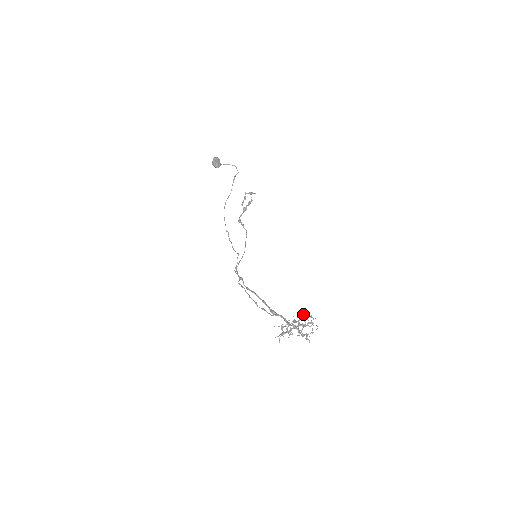
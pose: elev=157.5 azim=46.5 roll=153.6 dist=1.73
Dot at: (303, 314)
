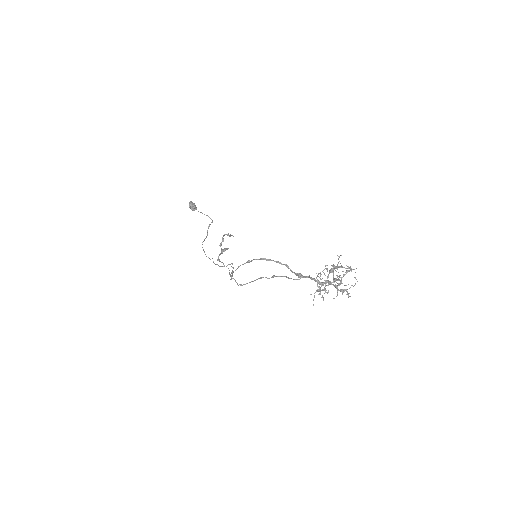
Dot at: (337, 267)
